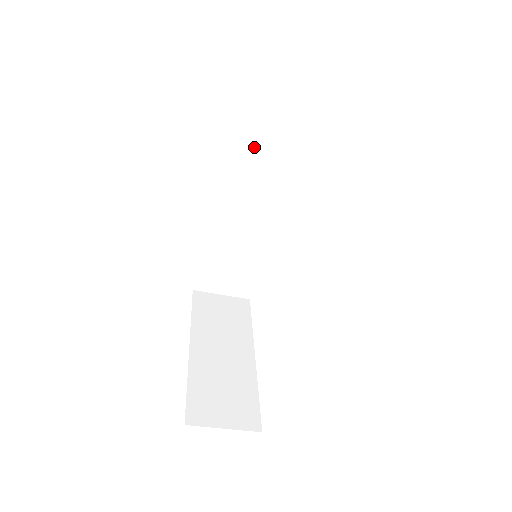
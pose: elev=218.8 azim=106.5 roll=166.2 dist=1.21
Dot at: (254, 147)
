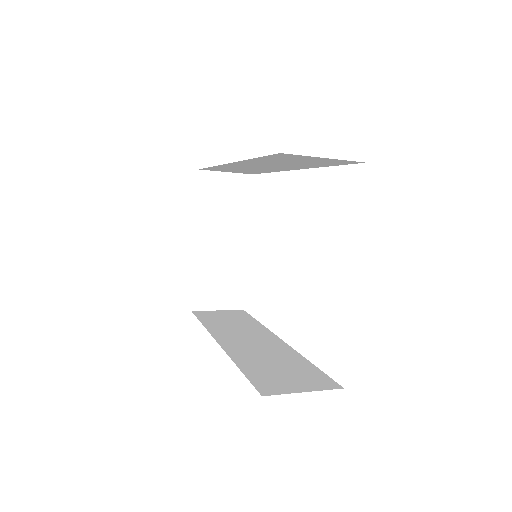
Dot at: (274, 161)
